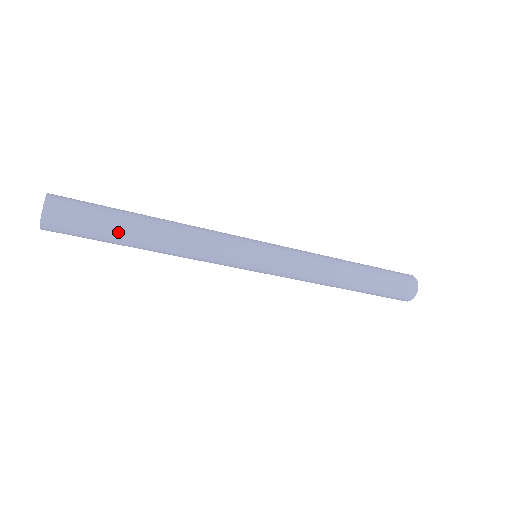
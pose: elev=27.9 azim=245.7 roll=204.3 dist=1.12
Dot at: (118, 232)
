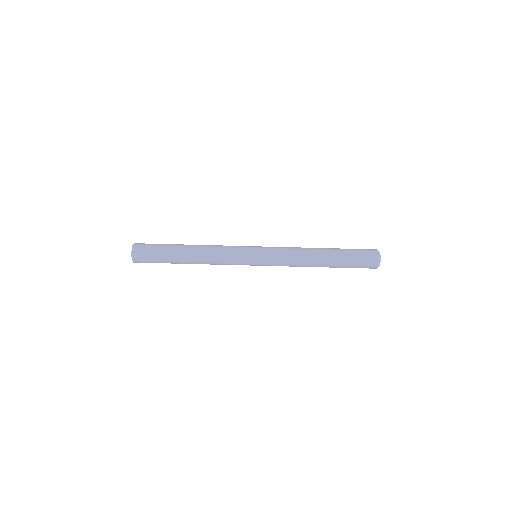
Dot at: (171, 246)
